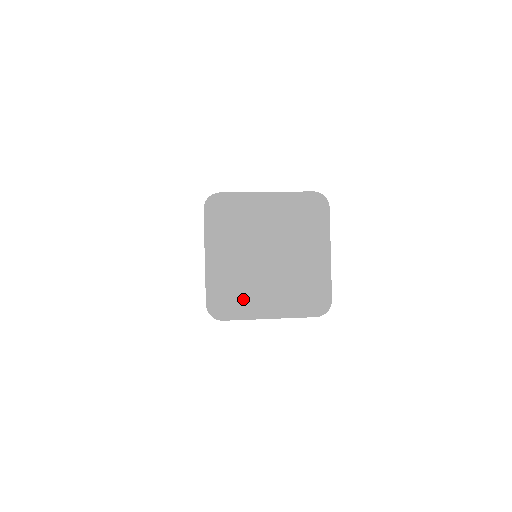
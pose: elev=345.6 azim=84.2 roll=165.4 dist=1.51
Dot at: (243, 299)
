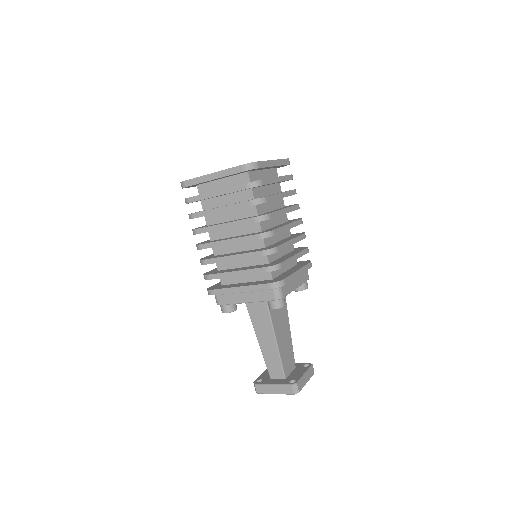
Dot at: occluded
